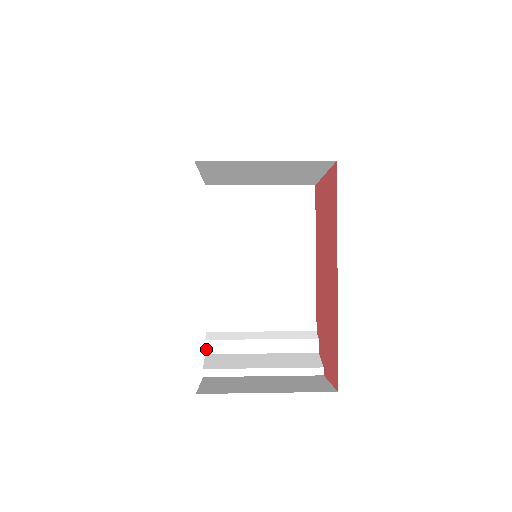
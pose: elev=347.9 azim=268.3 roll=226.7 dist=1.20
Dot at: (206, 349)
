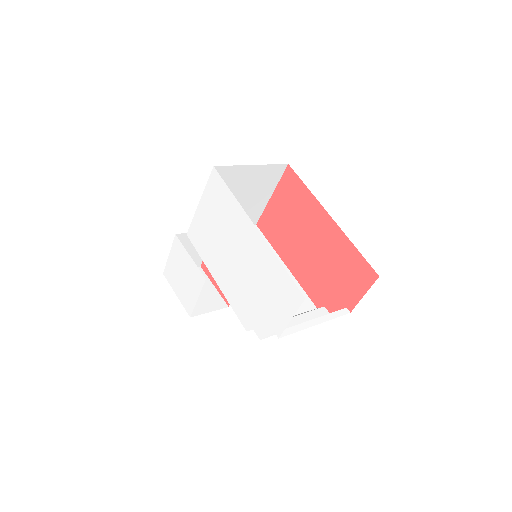
Dot at: (258, 336)
